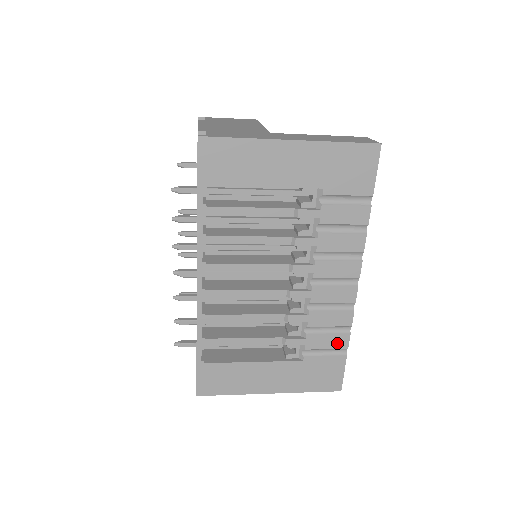
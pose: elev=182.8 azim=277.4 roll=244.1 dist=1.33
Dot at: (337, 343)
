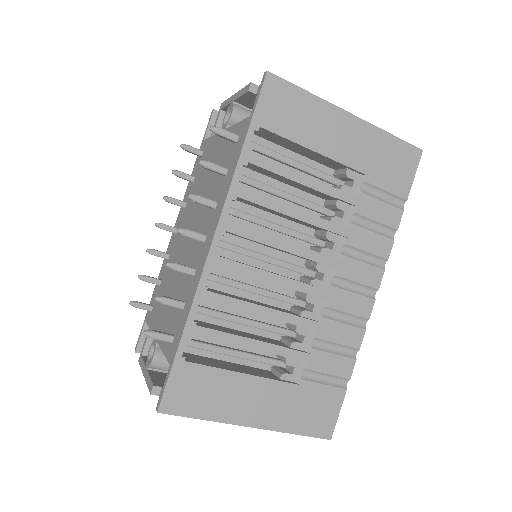
Dot at: (341, 369)
